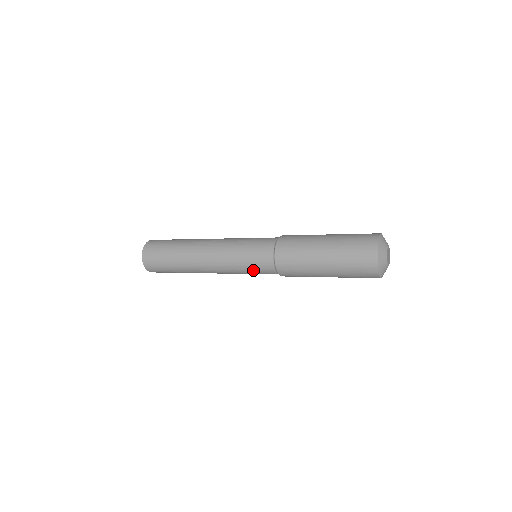
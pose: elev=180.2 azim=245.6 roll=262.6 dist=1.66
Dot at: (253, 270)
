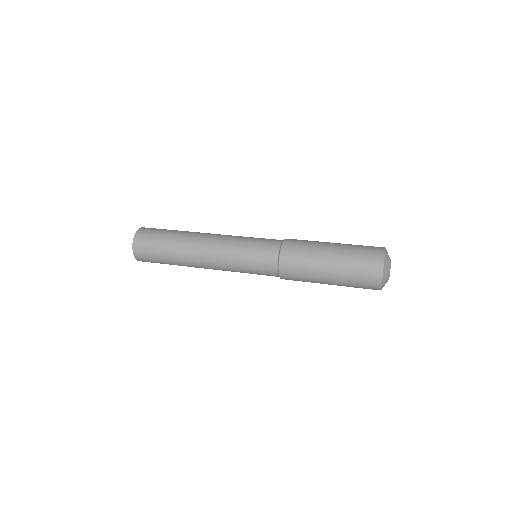
Dot at: occluded
